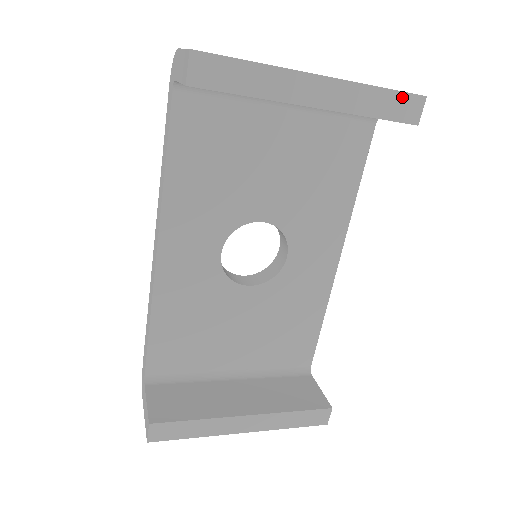
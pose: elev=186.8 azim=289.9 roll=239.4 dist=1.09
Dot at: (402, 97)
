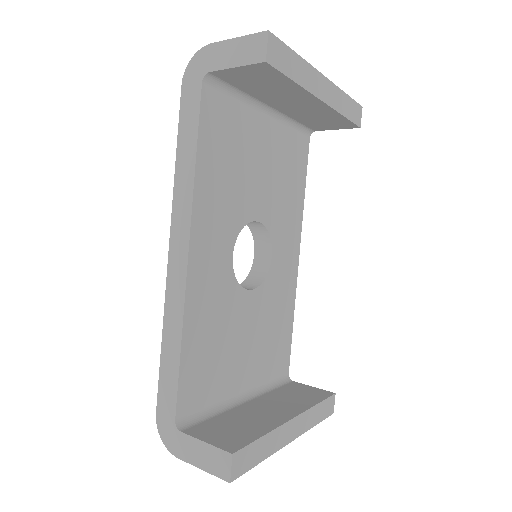
Dot at: (354, 104)
